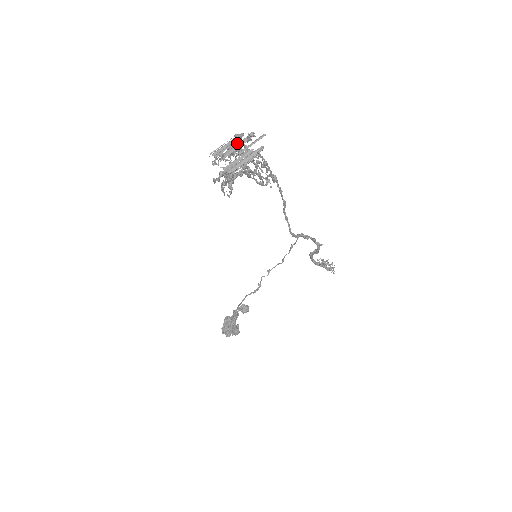
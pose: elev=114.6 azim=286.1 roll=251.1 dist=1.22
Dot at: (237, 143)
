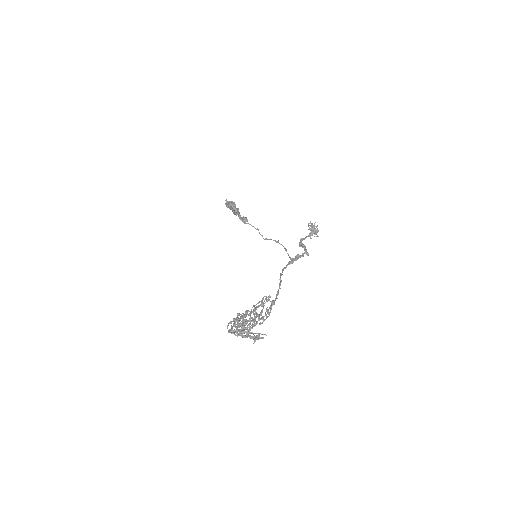
Dot at: (247, 334)
